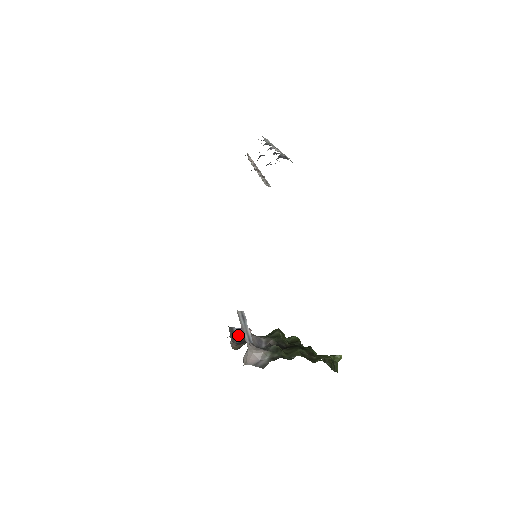
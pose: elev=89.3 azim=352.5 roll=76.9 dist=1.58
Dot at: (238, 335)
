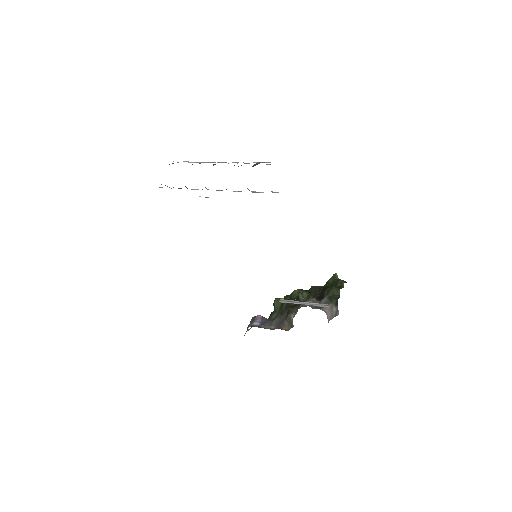
Dot at: (265, 324)
